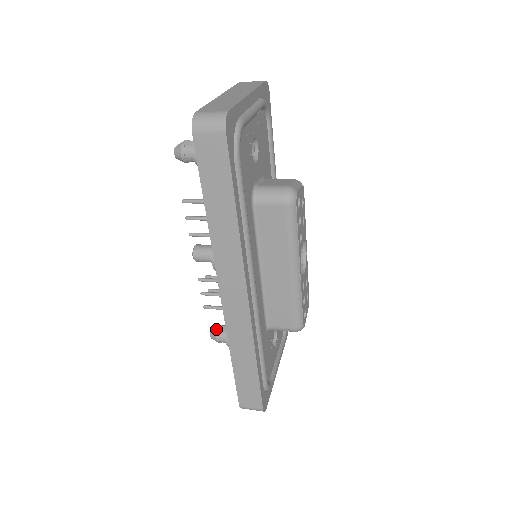
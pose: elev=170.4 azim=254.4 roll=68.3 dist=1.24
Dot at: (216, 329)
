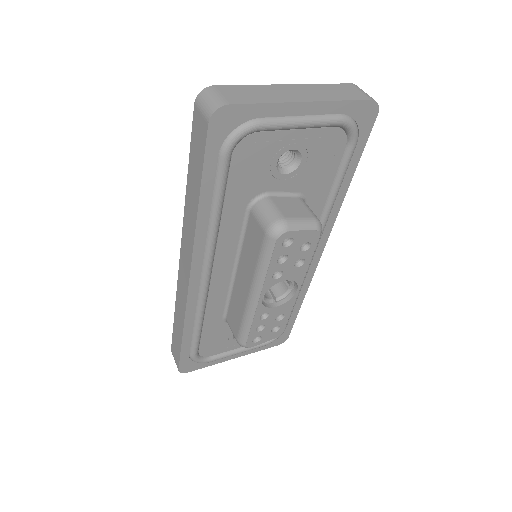
Dot at: occluded
